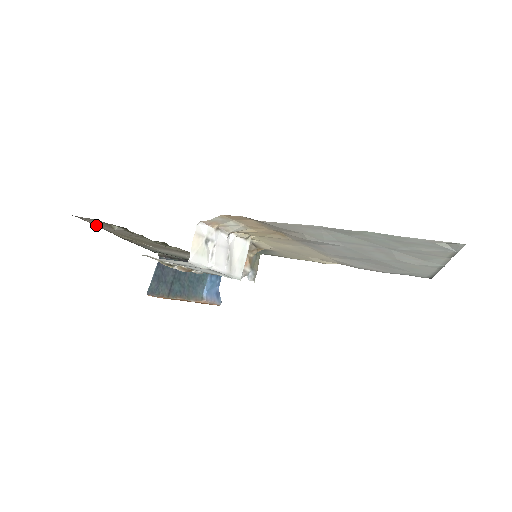
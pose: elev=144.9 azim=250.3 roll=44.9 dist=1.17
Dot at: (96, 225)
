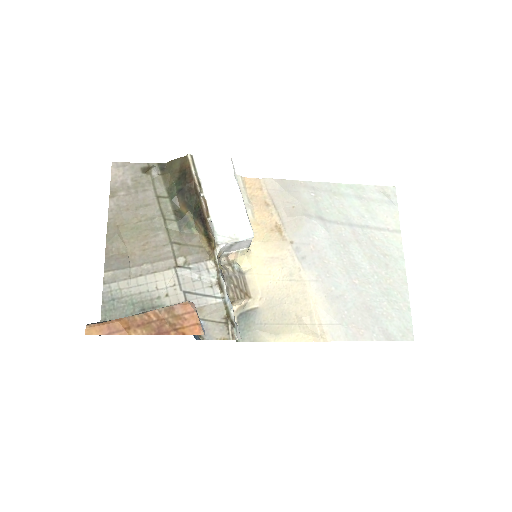
Dot at: (111, 194)
